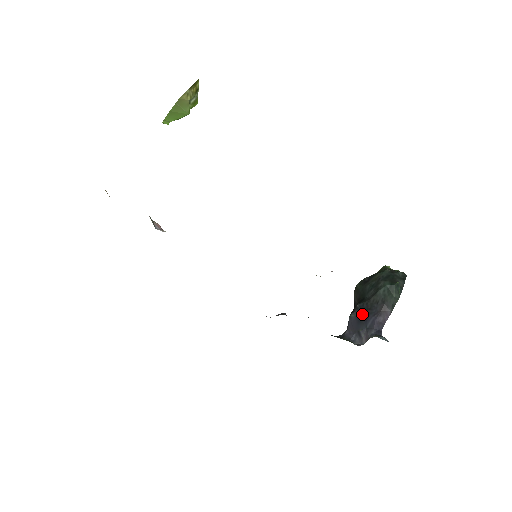
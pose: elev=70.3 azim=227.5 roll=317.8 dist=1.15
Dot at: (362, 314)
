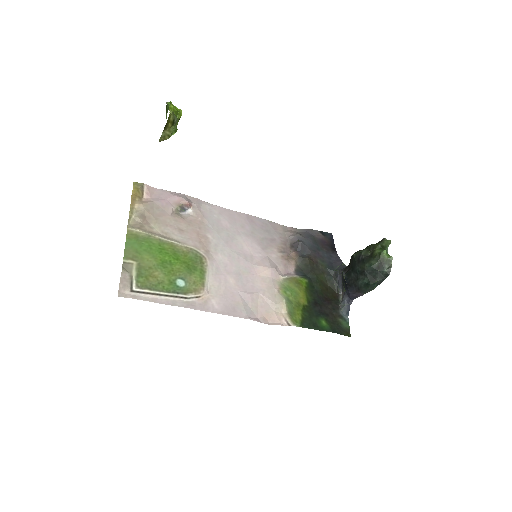
Dot at: (345, 283)
